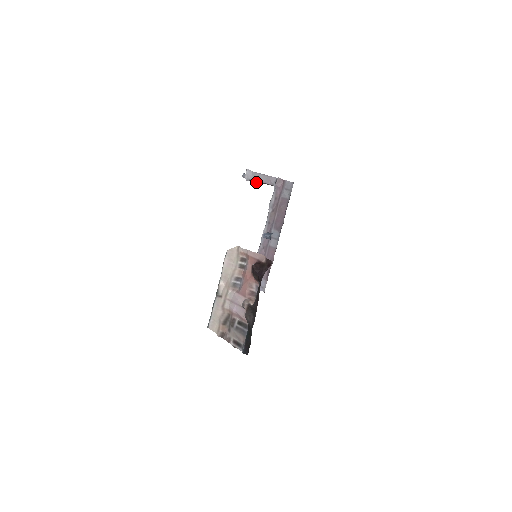
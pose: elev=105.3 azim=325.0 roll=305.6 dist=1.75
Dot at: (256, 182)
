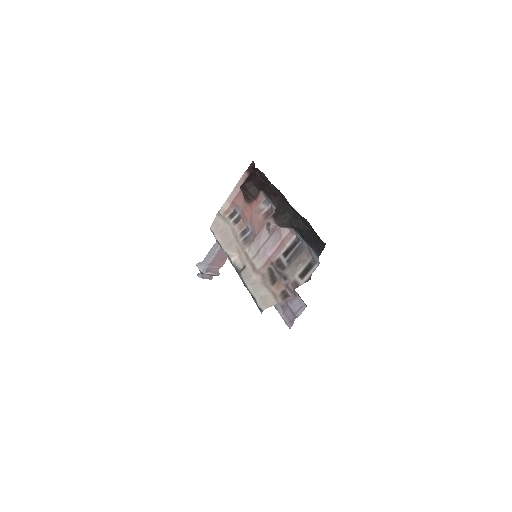
Dot at: (215, 273)
